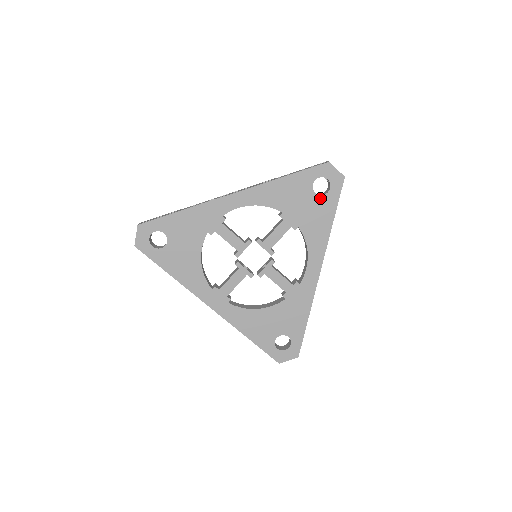
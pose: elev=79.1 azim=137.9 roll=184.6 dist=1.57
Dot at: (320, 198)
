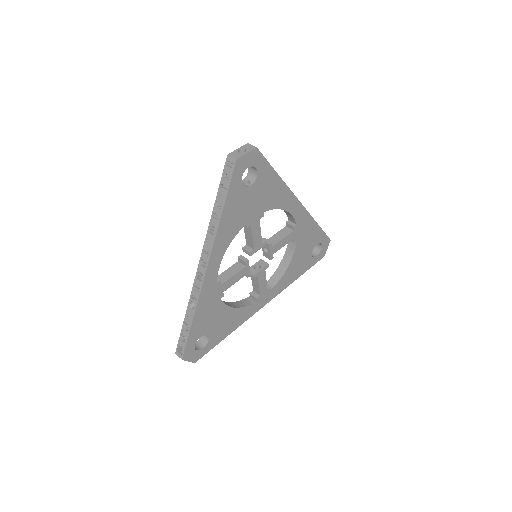
Dot at: (257, 182)
